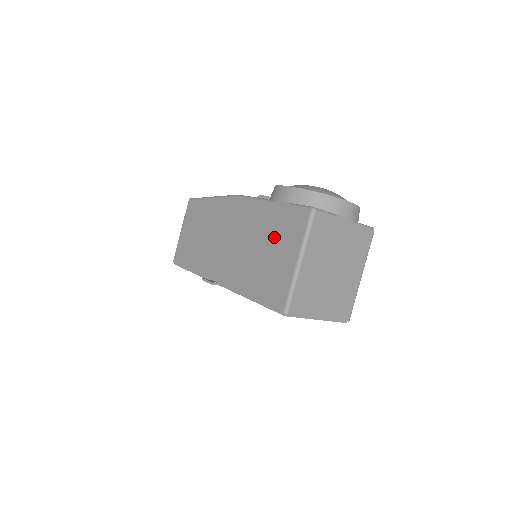
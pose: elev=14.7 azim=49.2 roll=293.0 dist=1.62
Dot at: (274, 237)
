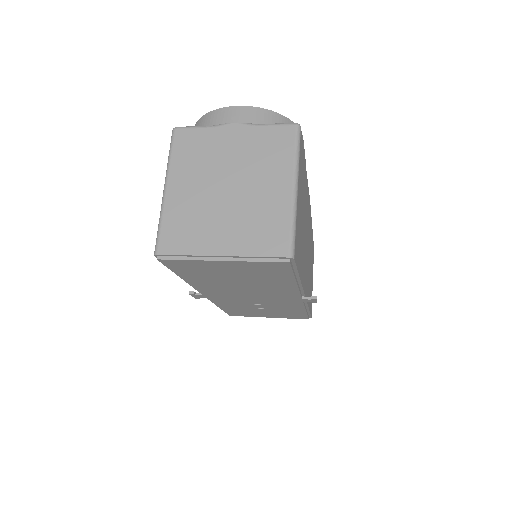
Dot at: occluded
